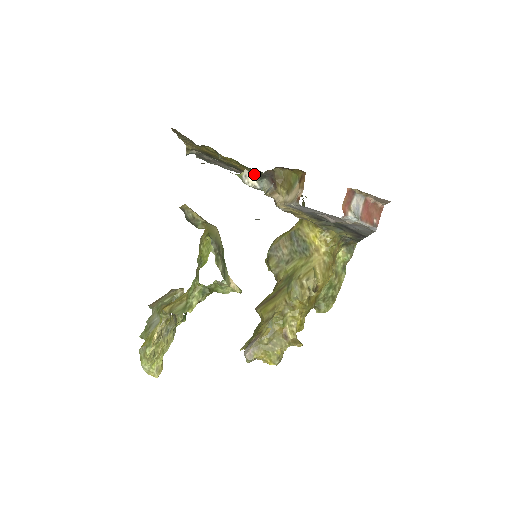
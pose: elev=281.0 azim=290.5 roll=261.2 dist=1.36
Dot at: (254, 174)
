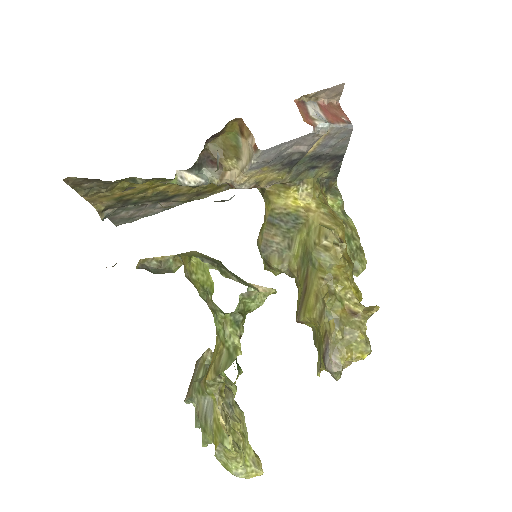
Dot at: (189, 169)
